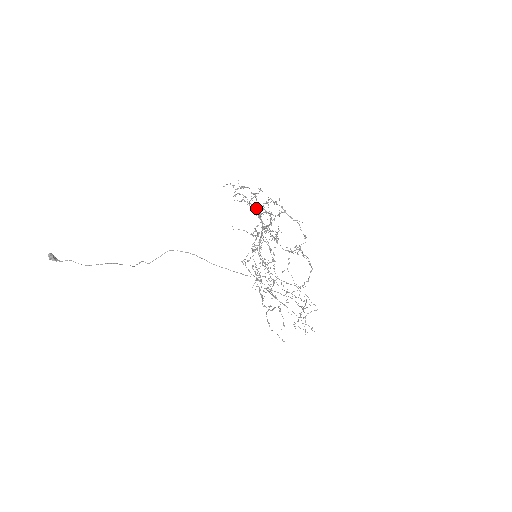
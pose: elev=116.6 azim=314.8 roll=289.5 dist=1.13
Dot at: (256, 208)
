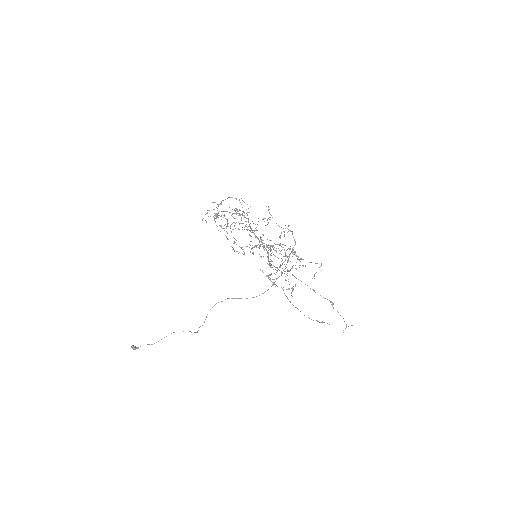
Dot at: occluded
